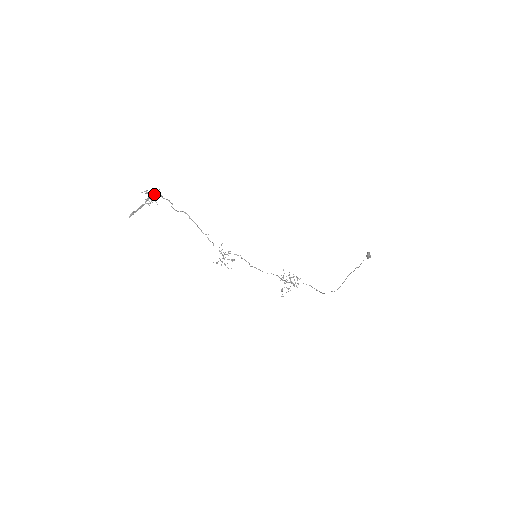
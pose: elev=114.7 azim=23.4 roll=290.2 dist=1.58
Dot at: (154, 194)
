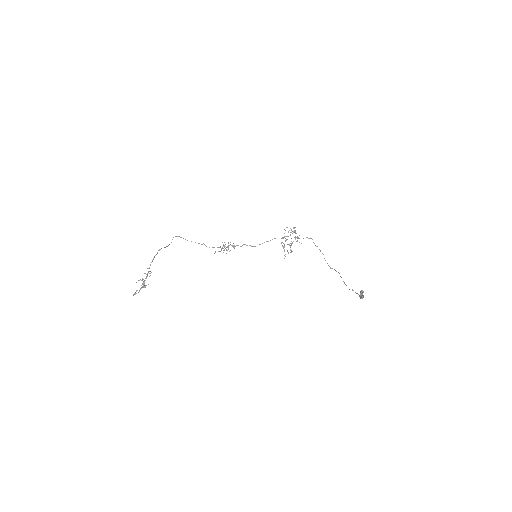
Dot at: occluded
